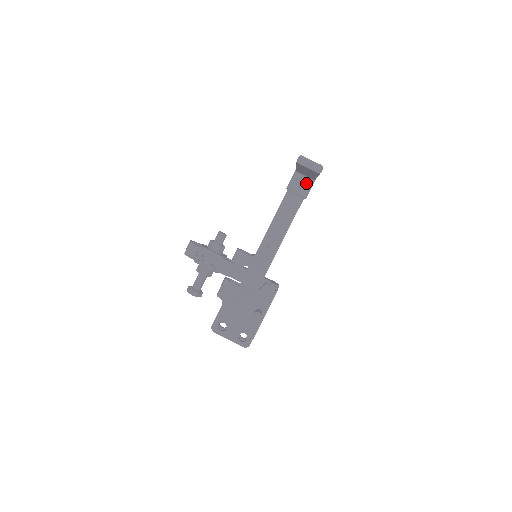
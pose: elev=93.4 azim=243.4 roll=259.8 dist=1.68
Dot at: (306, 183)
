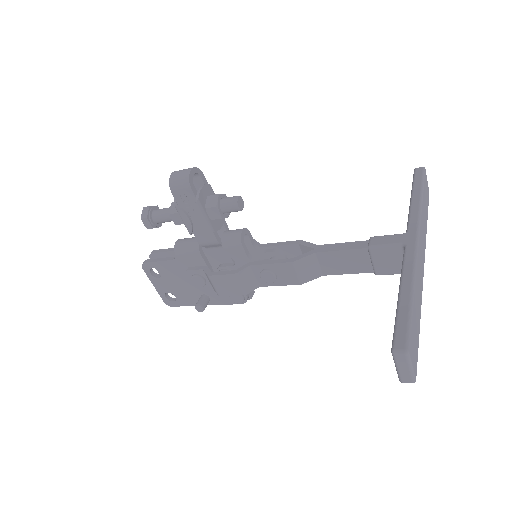
Dot at: (397, 266)
